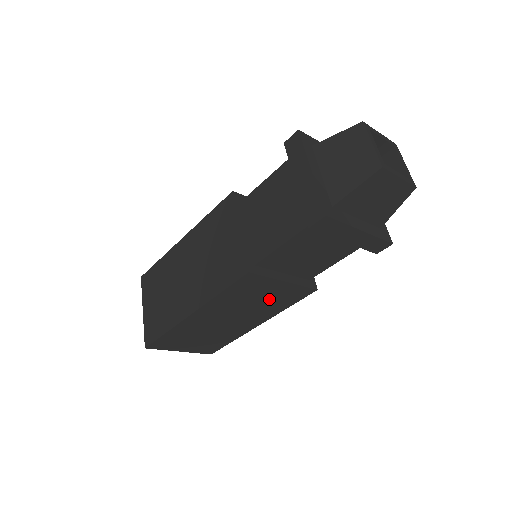
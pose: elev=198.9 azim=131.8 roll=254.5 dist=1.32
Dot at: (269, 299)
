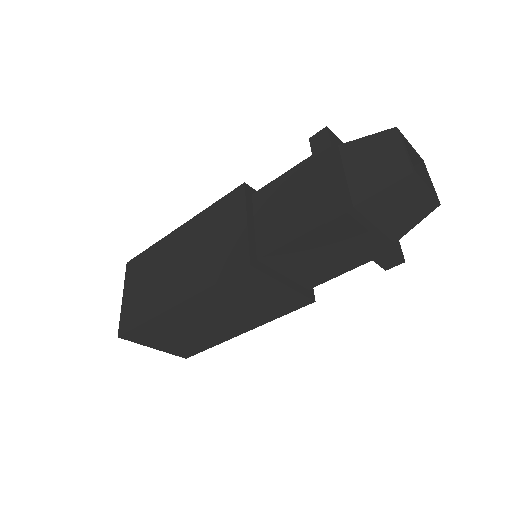
Dot at: (263, 303)
